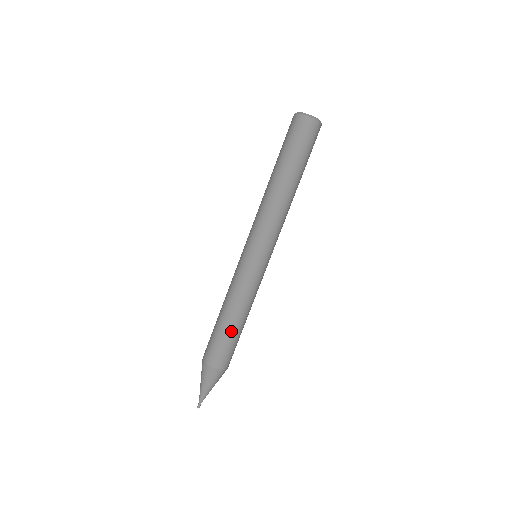
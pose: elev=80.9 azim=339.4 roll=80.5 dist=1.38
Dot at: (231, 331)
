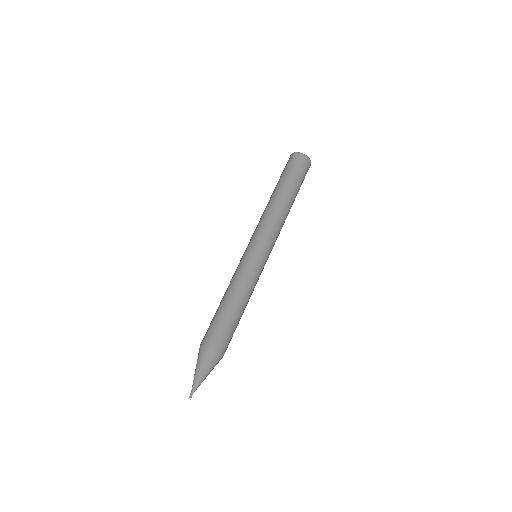
Dot at: (235, 317)
